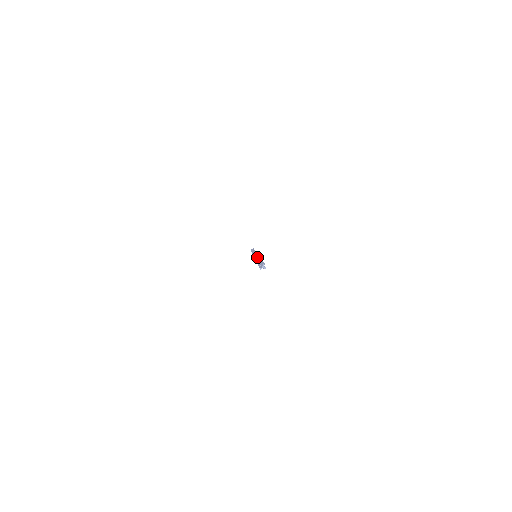
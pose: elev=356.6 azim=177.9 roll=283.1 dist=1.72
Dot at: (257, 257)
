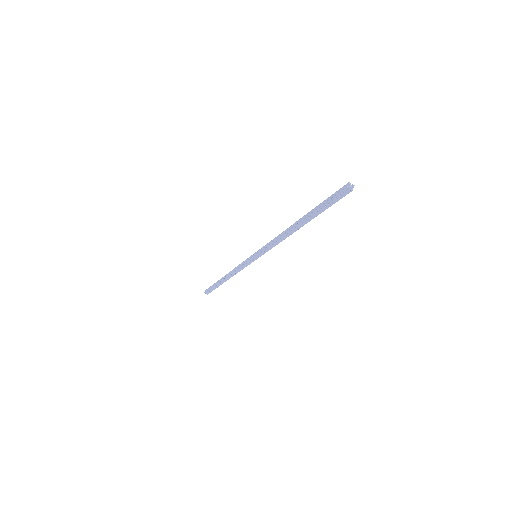
Dot at: (274, 241)
